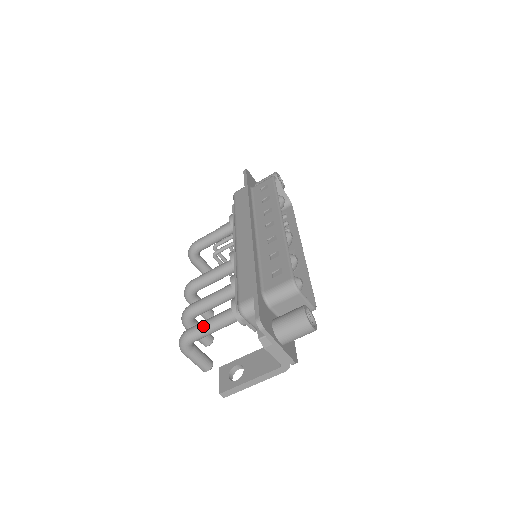
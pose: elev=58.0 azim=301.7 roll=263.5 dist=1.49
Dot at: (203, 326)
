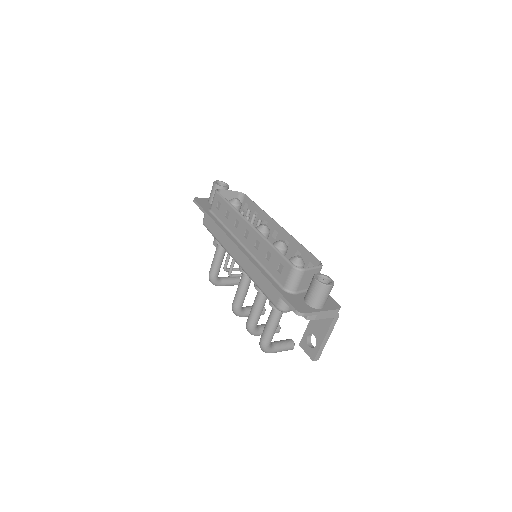
Dot at: (267, 331)
